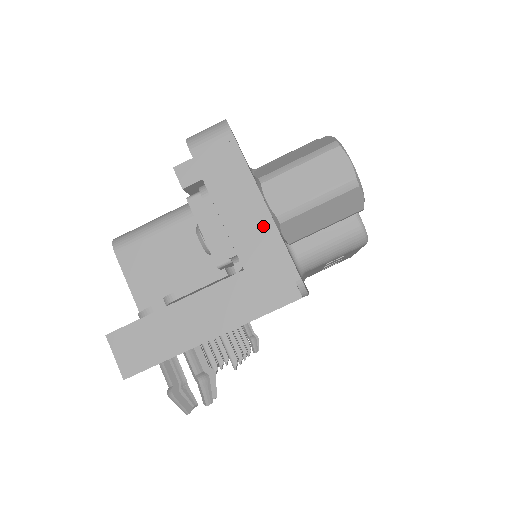
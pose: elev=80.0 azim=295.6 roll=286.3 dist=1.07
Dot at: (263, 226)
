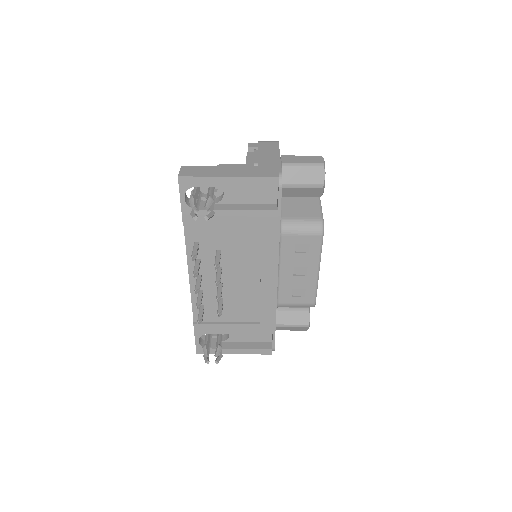
Dot at: (275, 160)
